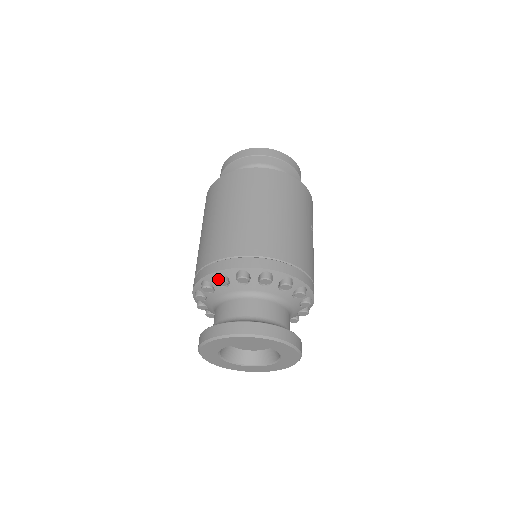
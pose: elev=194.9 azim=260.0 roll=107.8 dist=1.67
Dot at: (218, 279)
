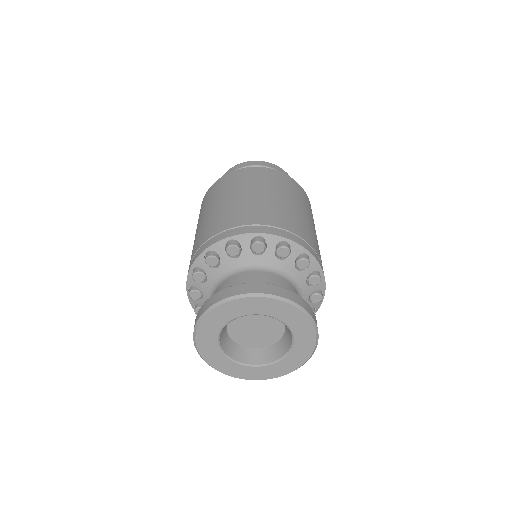
Dot at: (258, 240)
